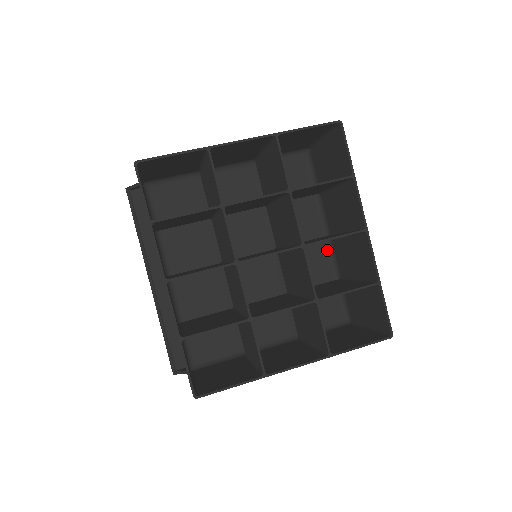
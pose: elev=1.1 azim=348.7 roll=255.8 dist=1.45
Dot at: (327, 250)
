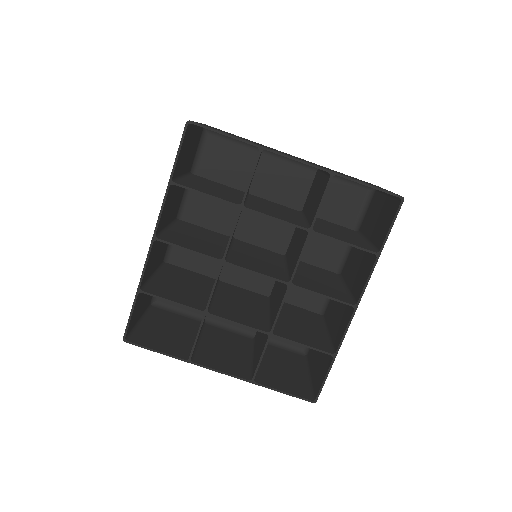
Dot at: occluded
